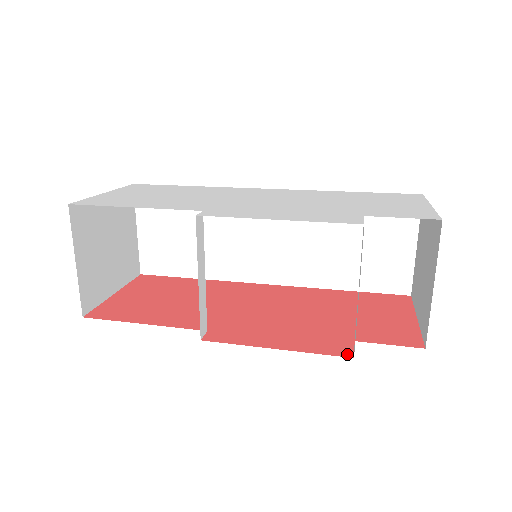
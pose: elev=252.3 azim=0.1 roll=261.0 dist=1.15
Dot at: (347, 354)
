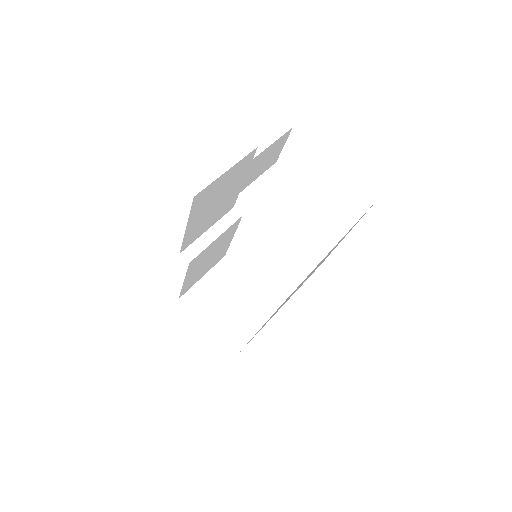
Dot at: occluded
